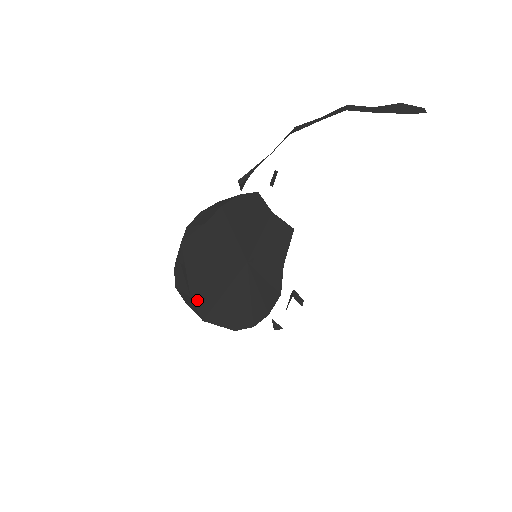
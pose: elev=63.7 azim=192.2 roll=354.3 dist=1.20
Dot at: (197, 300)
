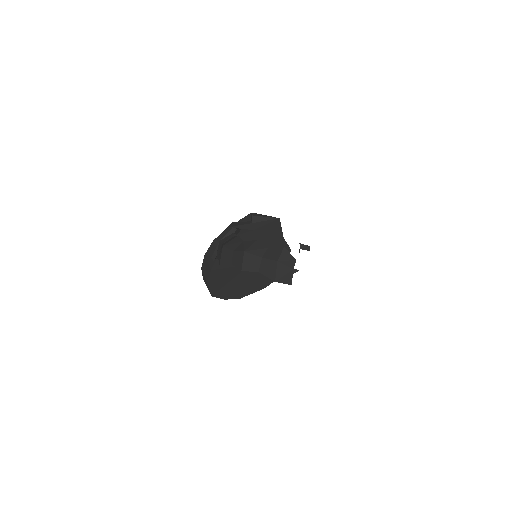
Dot at: (230, 297)
